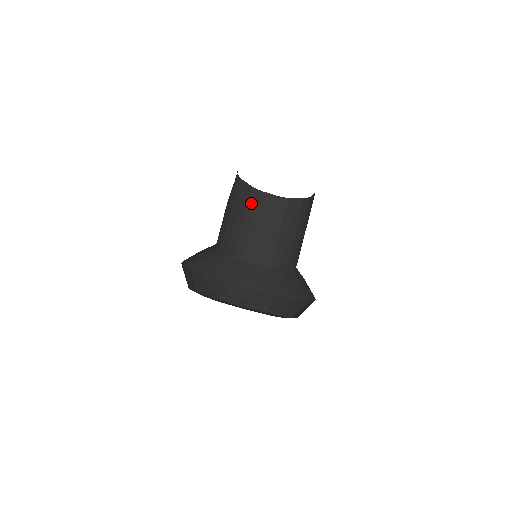
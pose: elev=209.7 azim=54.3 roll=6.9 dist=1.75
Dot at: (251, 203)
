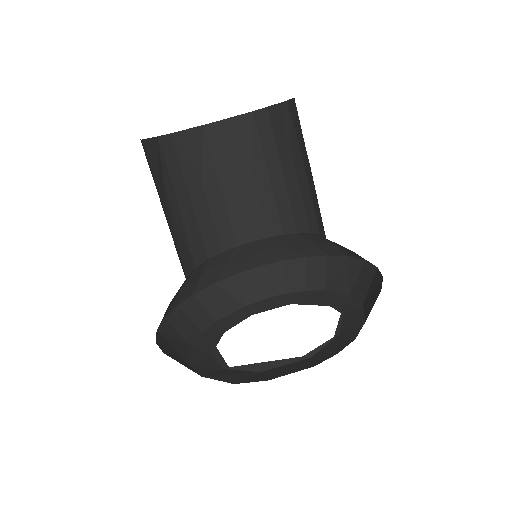
Dot at: (216, 152)
